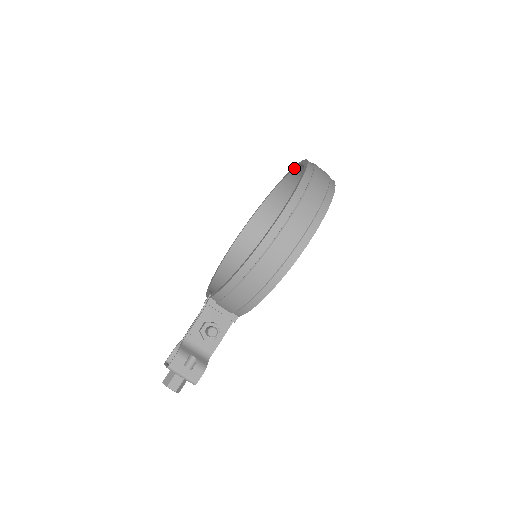
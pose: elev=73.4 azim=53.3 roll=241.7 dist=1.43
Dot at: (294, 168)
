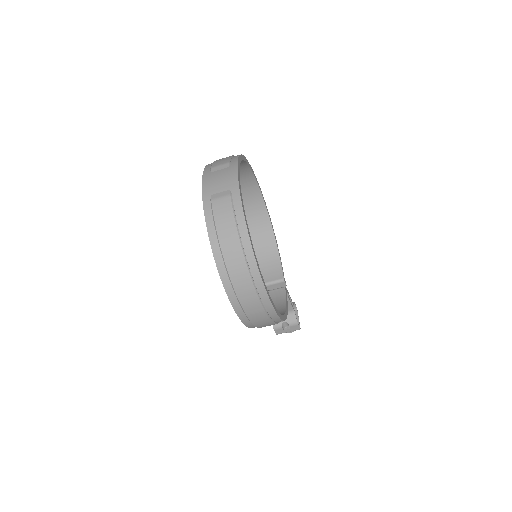
Dot at: occluded
